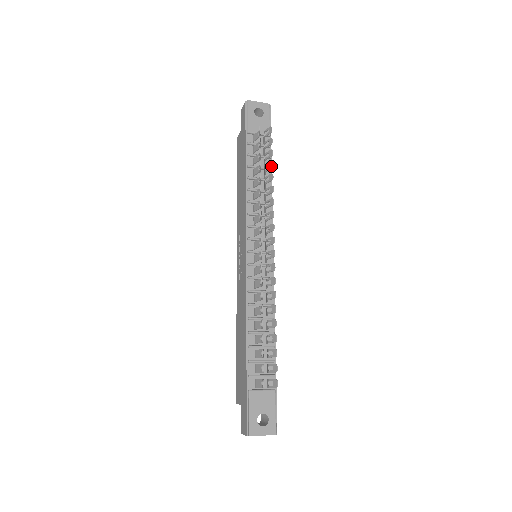
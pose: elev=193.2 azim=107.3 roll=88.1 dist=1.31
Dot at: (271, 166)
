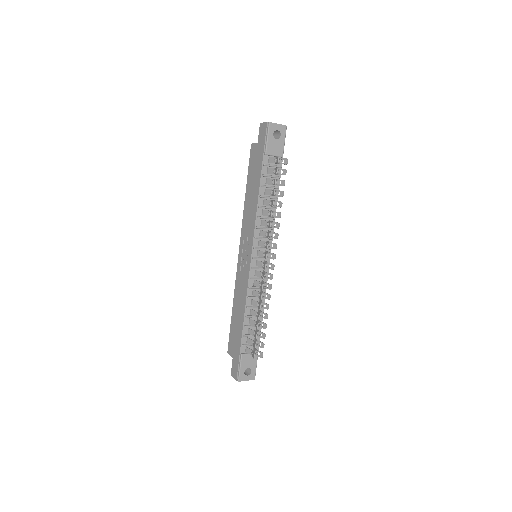
Dot at: (282, 195)
